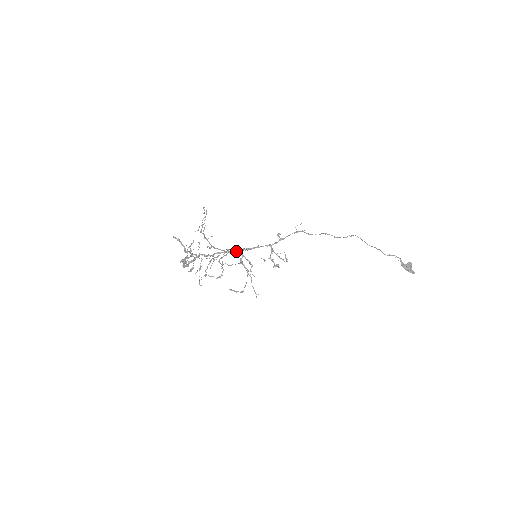
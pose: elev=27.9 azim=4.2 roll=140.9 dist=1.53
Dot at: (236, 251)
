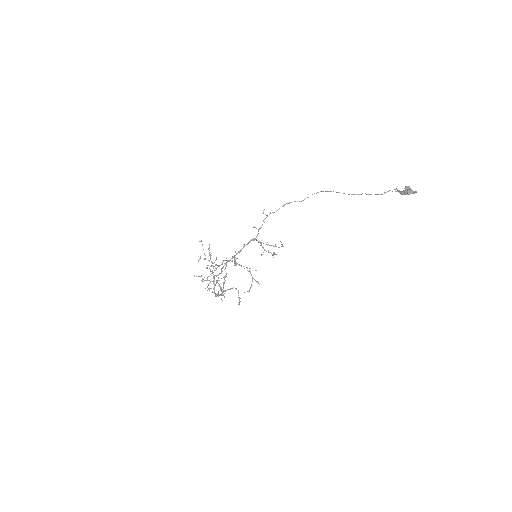
Dot at: (232, 258)
